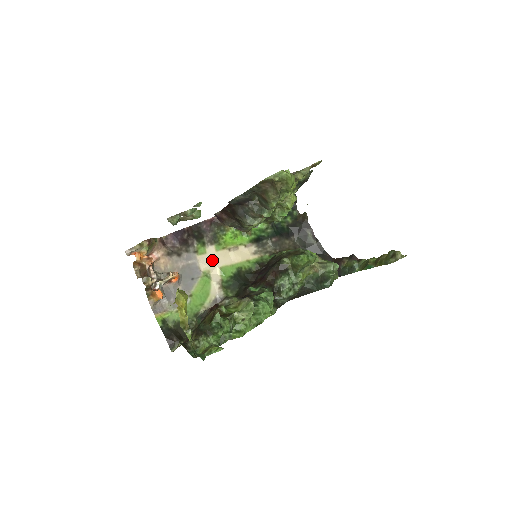
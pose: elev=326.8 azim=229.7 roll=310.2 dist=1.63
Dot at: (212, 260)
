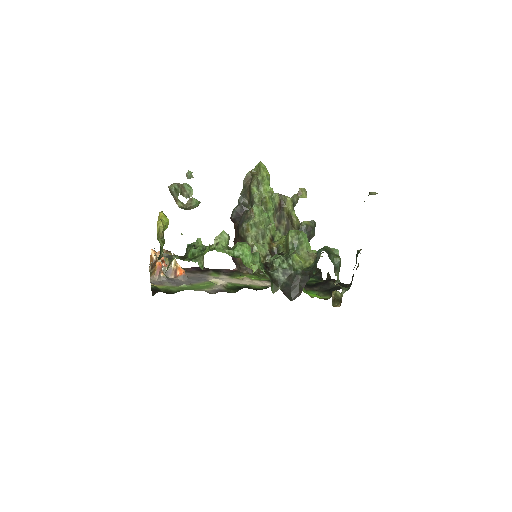
Dot at: (222, 279)
